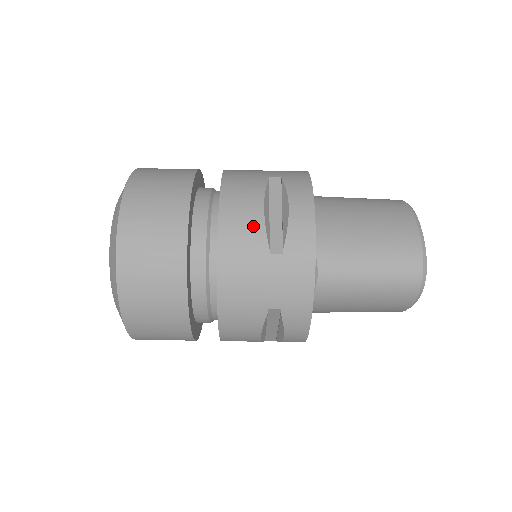
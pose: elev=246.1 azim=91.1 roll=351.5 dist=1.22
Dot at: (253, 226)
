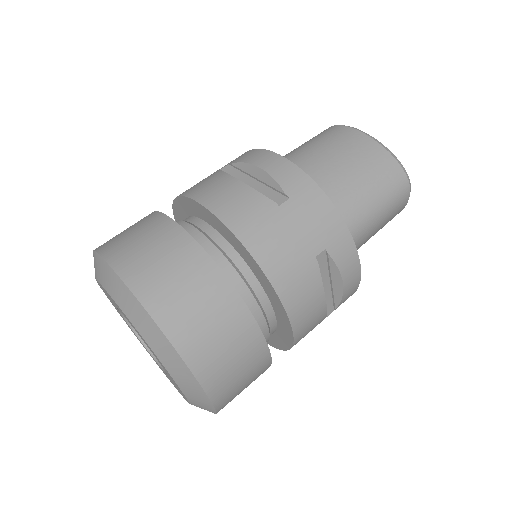
Dot at: occluded
